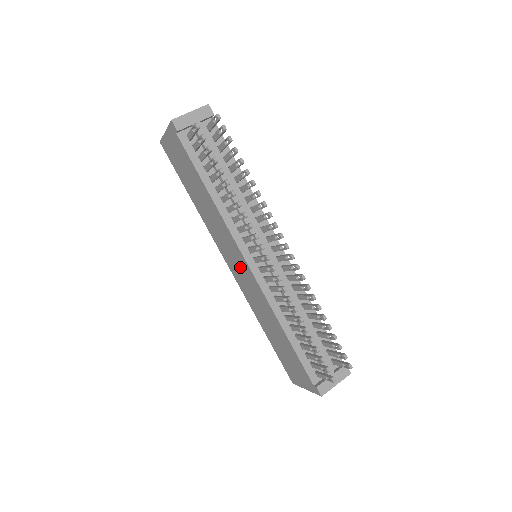
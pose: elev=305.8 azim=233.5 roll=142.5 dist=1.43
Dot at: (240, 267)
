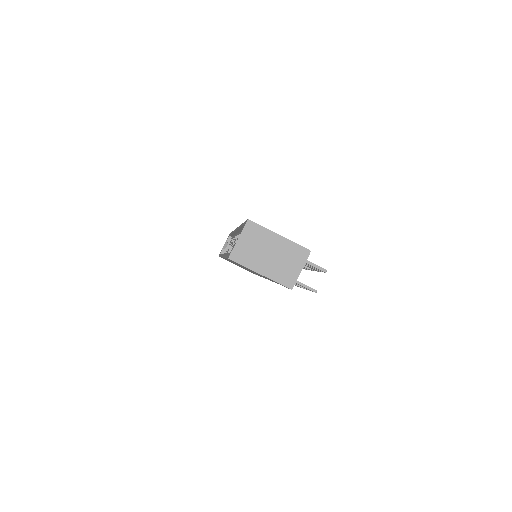
Dot at: occluded
